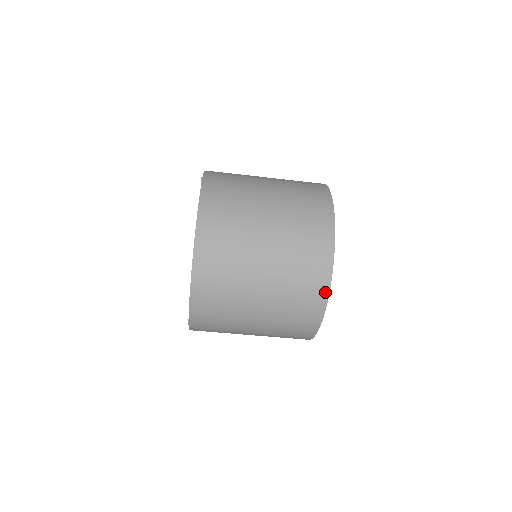
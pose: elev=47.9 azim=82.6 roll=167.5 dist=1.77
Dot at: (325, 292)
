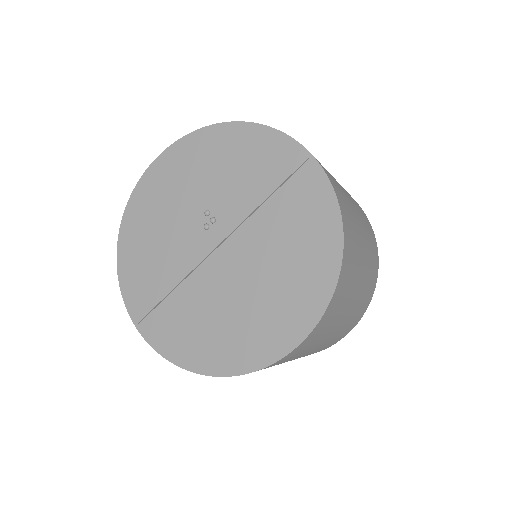
Dot at: (355, 325)
